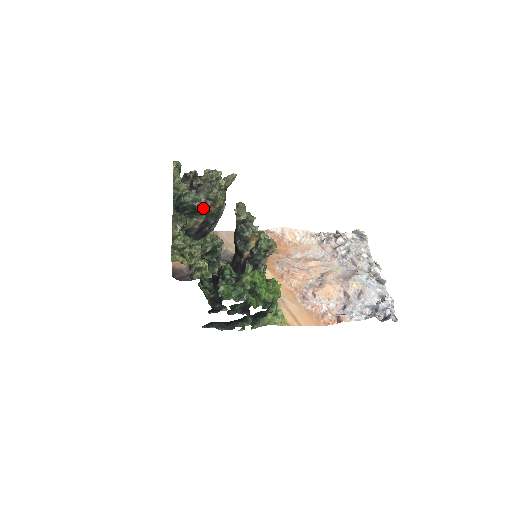
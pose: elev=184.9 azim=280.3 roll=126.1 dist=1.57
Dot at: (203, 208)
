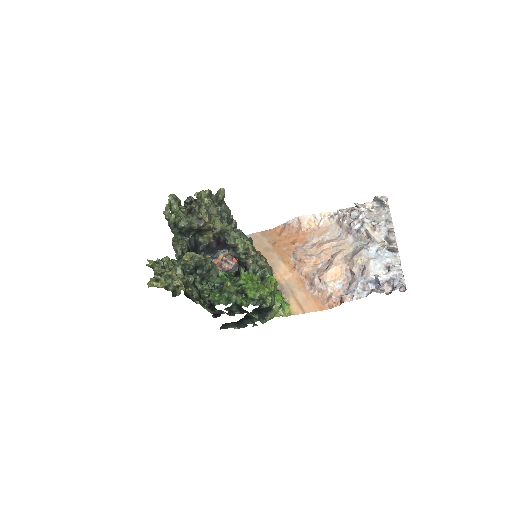
Dot at: (199, 227)
